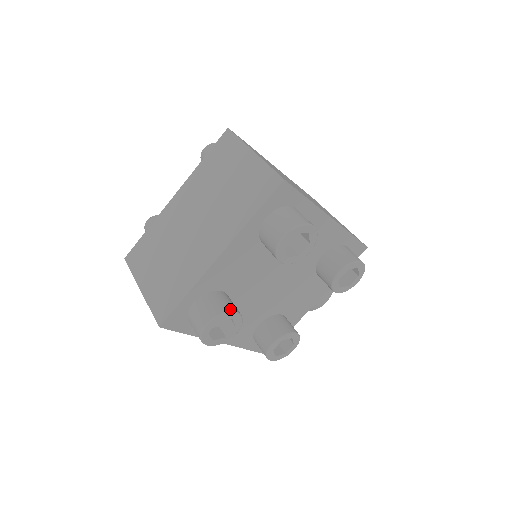
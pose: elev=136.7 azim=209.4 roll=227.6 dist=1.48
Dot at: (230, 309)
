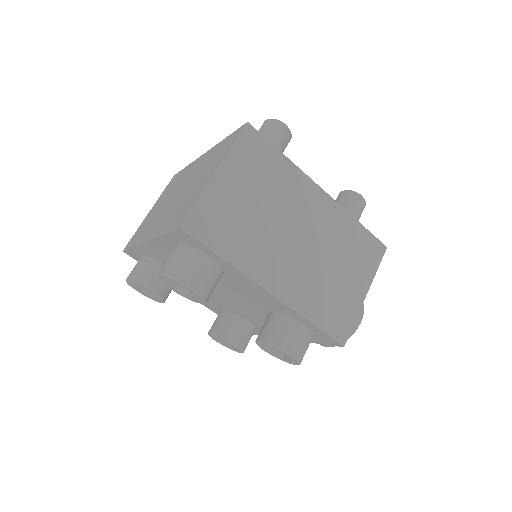
Dot at: (147, 285)
